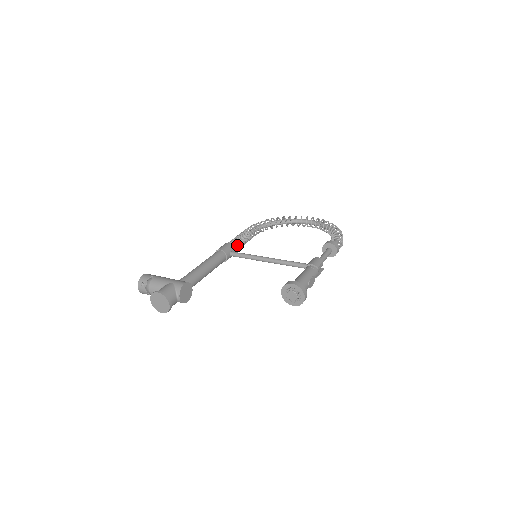
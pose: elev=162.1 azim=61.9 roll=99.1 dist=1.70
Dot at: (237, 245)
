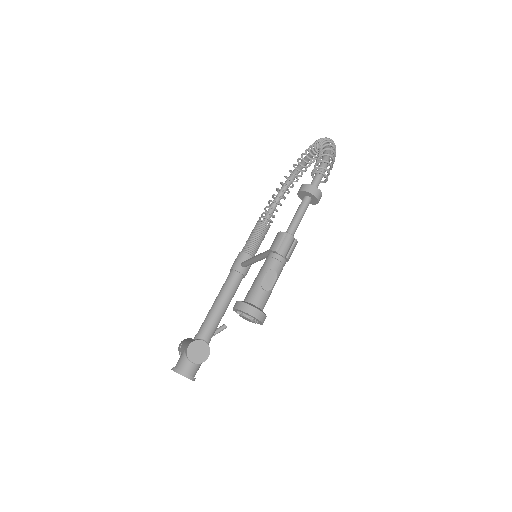
Dot at: (249, 248)
